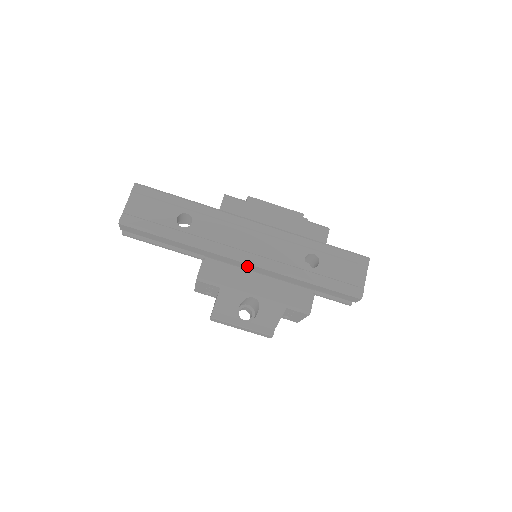
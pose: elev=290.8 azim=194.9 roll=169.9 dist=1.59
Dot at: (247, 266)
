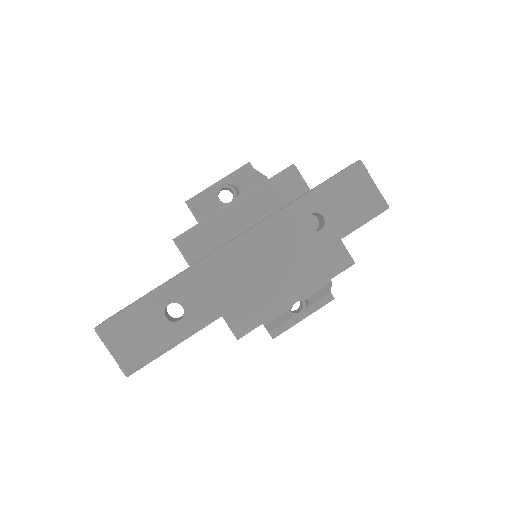
Dot at: occluded
